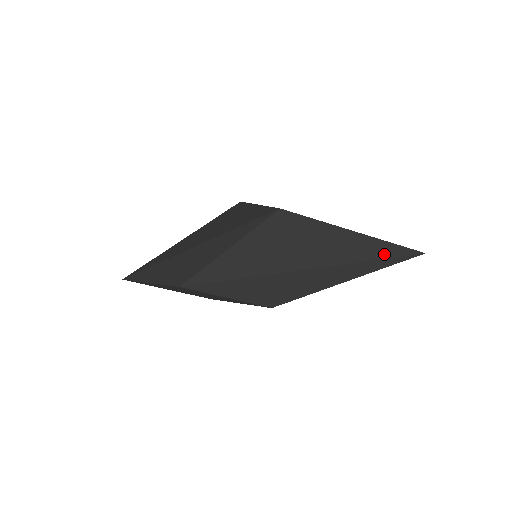
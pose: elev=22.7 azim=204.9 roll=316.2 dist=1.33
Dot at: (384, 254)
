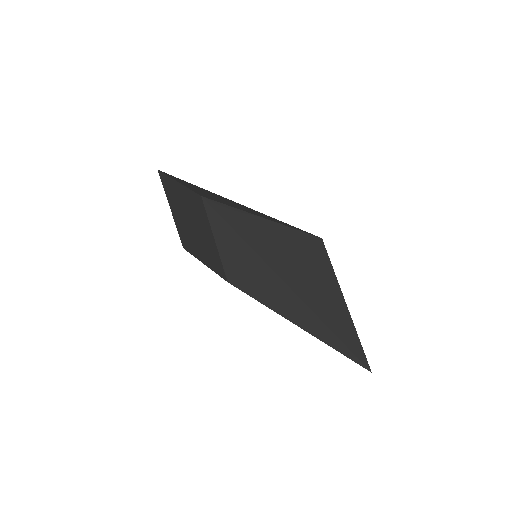
Dot at: (346, 339)
